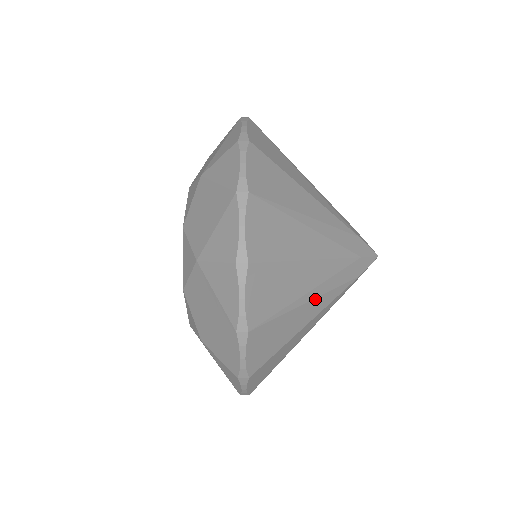
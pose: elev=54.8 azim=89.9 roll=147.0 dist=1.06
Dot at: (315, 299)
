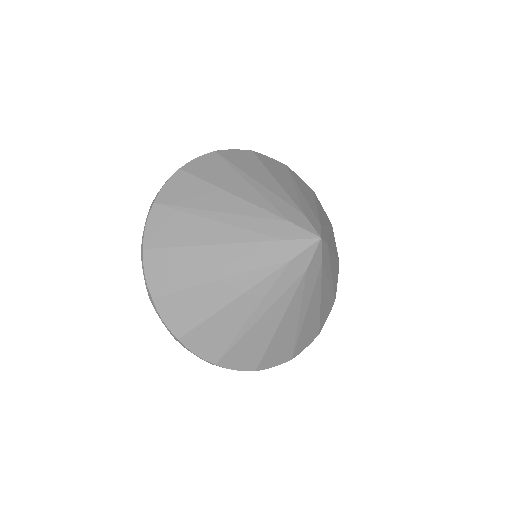
Dot at: (263, 316)
